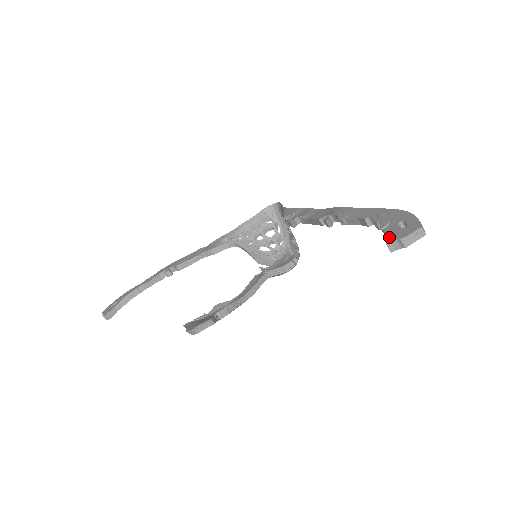
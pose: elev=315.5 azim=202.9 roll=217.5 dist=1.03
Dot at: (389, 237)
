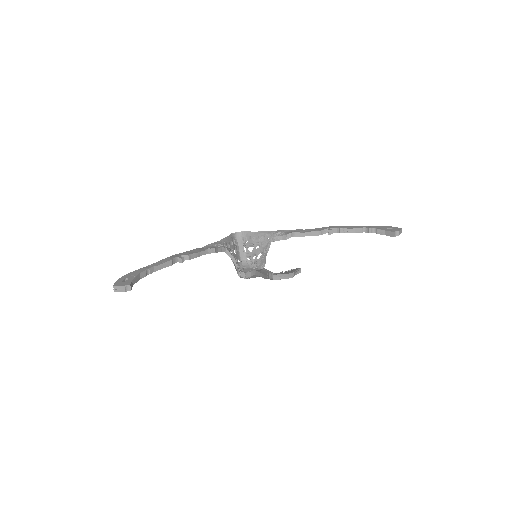
Dot at: (390, 231)
